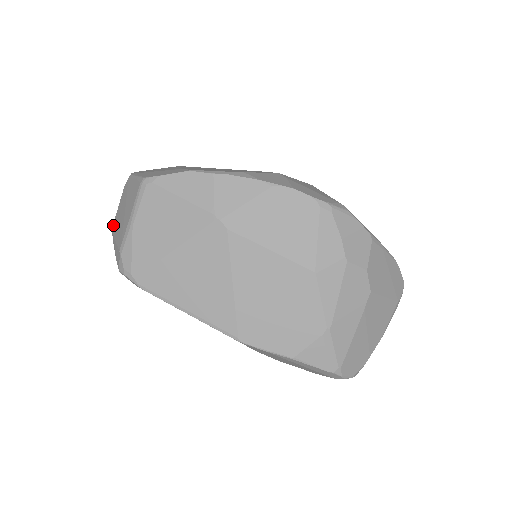
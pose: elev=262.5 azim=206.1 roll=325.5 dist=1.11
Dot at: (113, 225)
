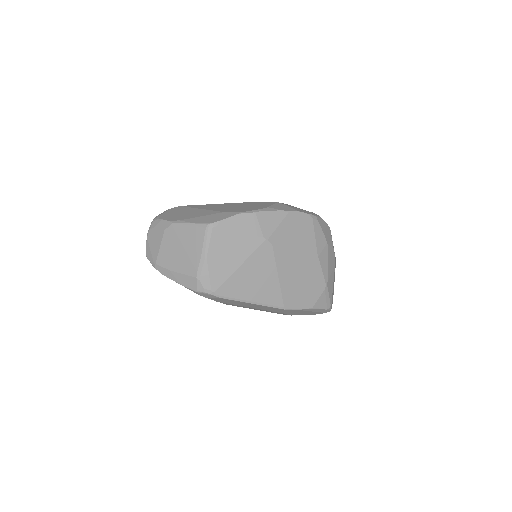
Dot at: (158, 262)
